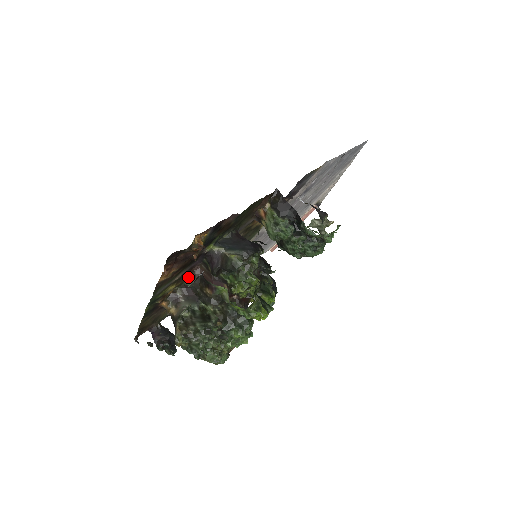
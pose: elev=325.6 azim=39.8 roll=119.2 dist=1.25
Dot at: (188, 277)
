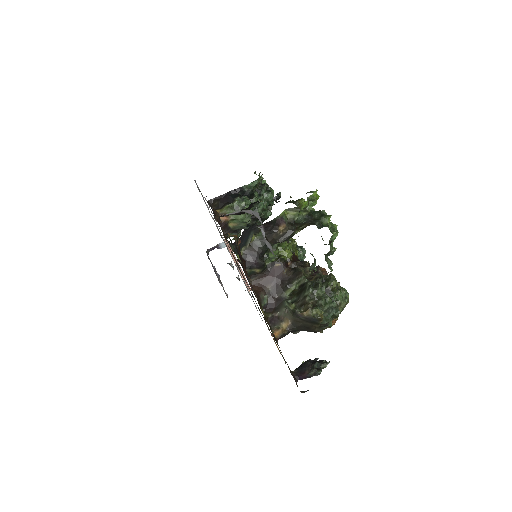
Dot at: (257, 296)
